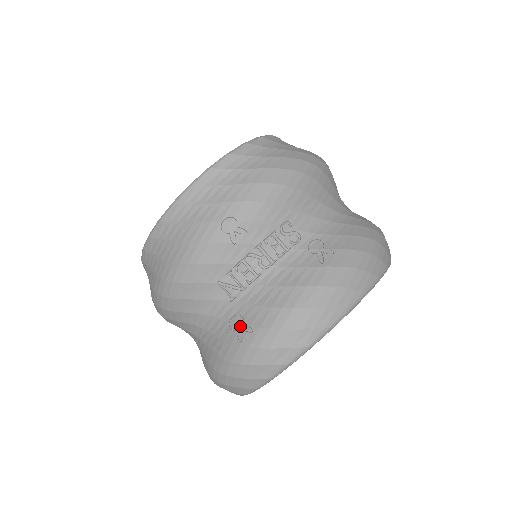
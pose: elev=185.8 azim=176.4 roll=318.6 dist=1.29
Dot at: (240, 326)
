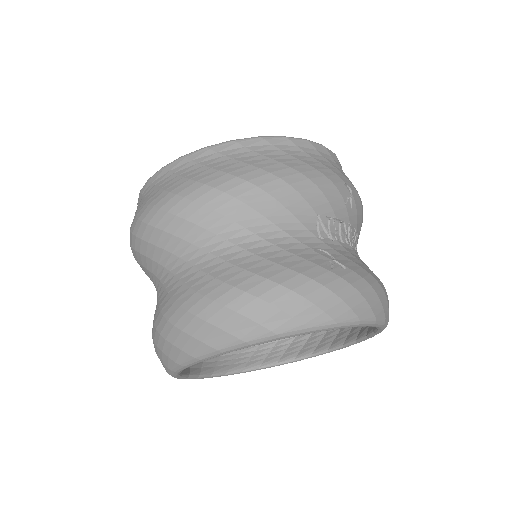
Dot at: (329, 259)
